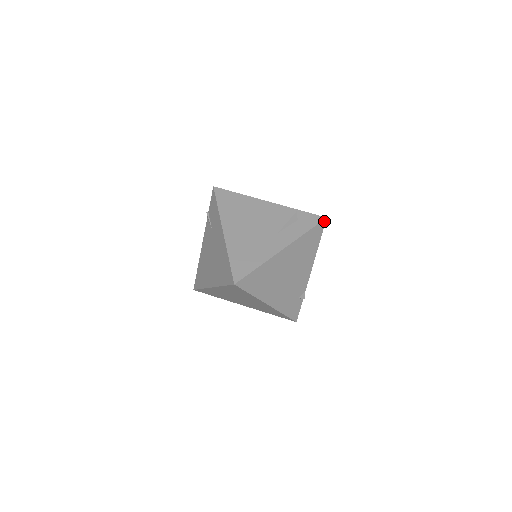
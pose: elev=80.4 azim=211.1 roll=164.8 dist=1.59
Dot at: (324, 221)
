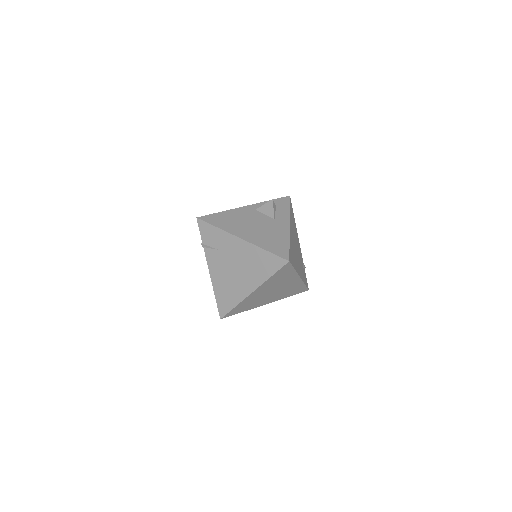
Dot at: (290, 199)
